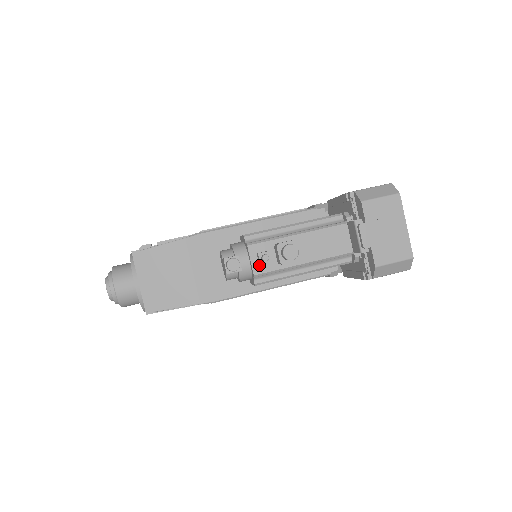
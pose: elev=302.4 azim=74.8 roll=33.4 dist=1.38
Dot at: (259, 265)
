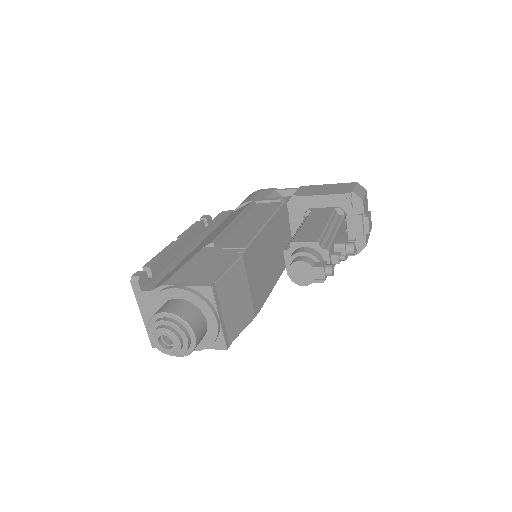
Dot at: occluded
